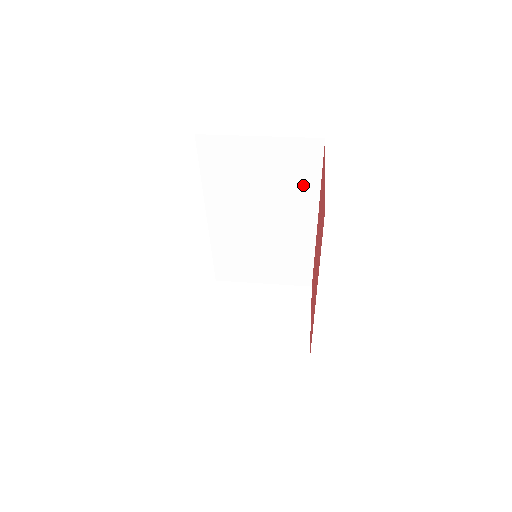
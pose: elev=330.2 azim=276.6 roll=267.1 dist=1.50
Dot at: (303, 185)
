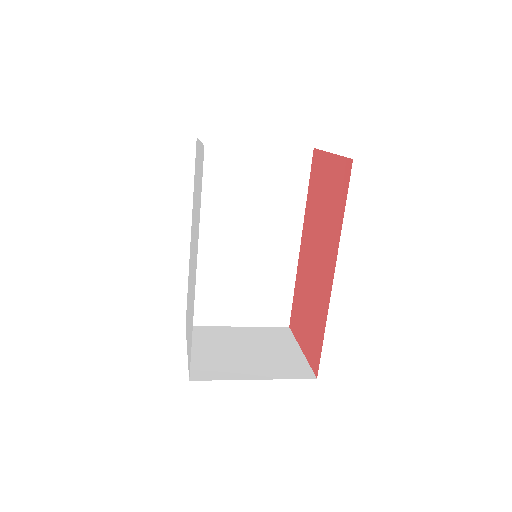
Dot at: (291, 197)
